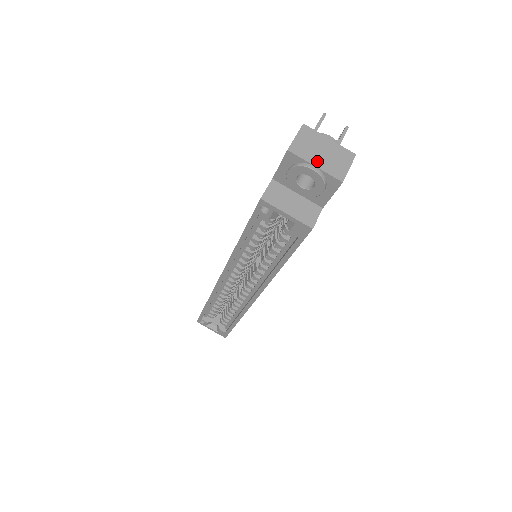
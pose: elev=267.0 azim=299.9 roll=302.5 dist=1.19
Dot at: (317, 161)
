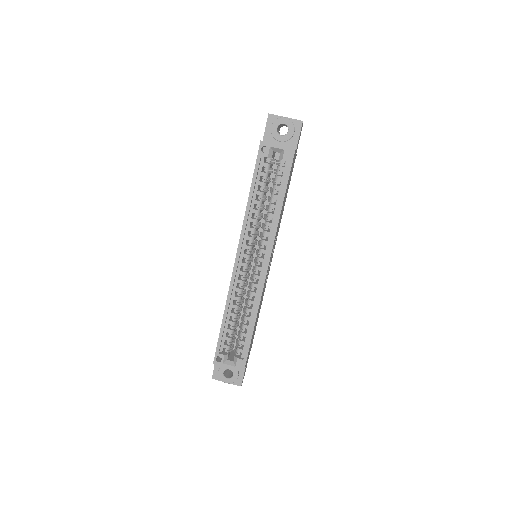
Dot at: (285, 117)
